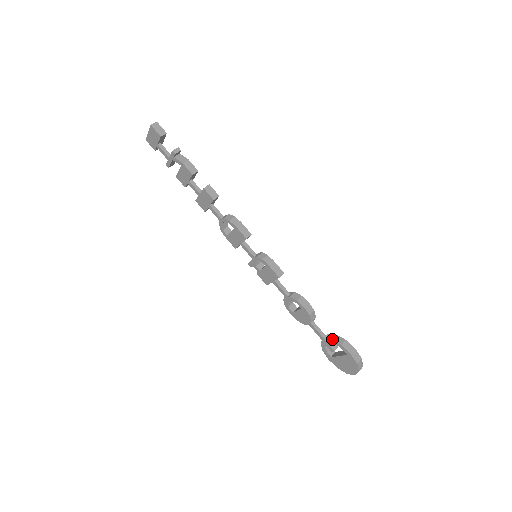
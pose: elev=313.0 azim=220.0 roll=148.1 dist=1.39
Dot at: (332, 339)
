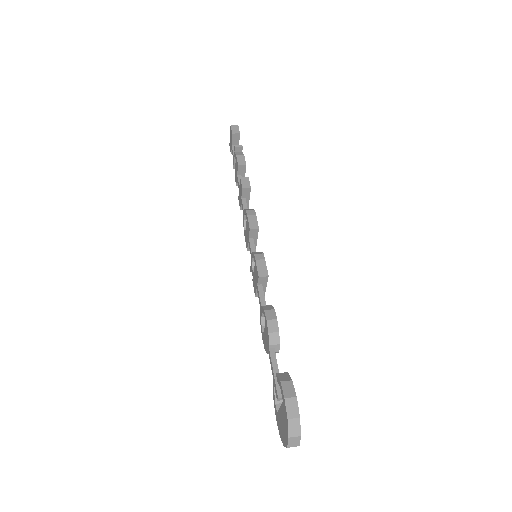
Dot at: (278, 373)
